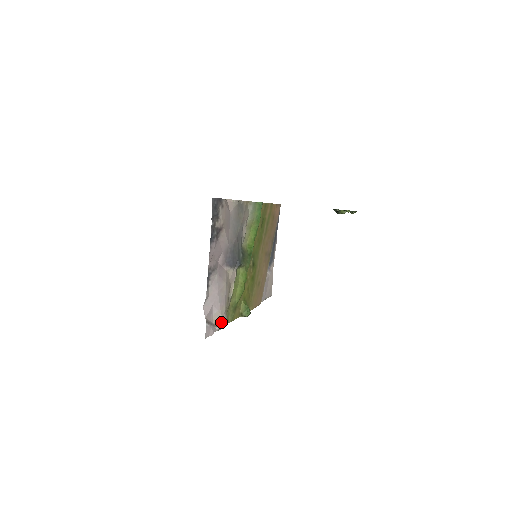
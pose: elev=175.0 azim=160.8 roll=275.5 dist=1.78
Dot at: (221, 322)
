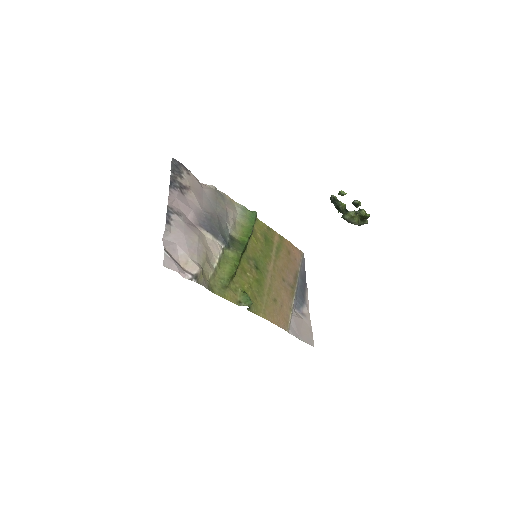
Dot at: (193, 270)
